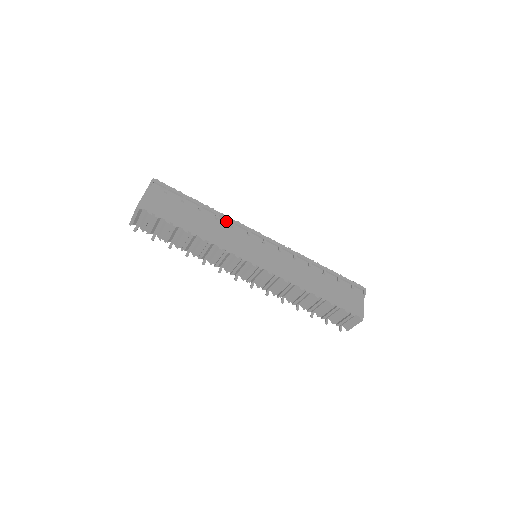
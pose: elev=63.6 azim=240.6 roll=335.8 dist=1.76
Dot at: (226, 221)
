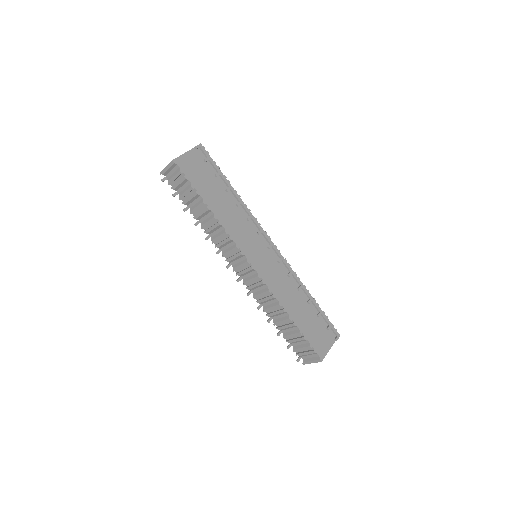
Dot at: (245, 212)
